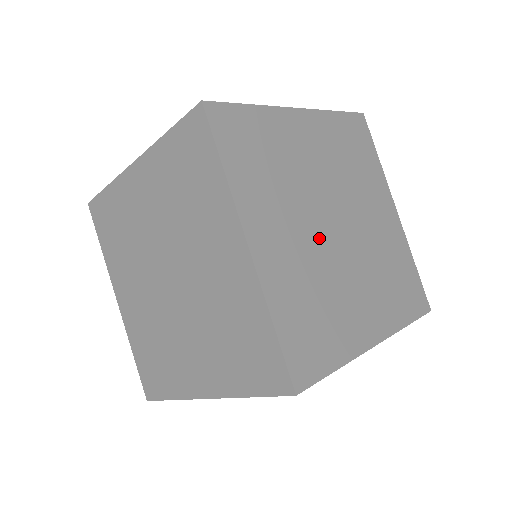
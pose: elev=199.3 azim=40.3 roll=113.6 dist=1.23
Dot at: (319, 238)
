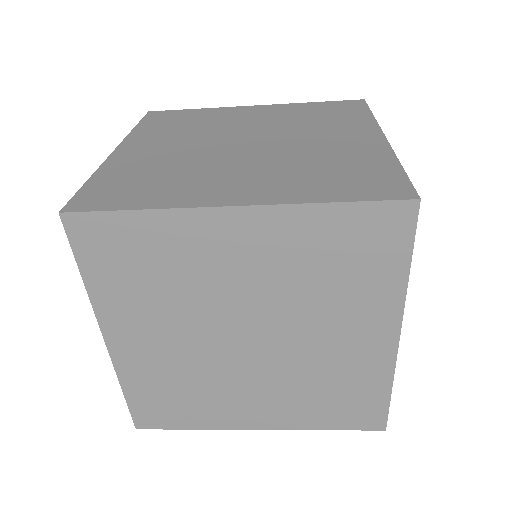
Dot at: (209, 346)
